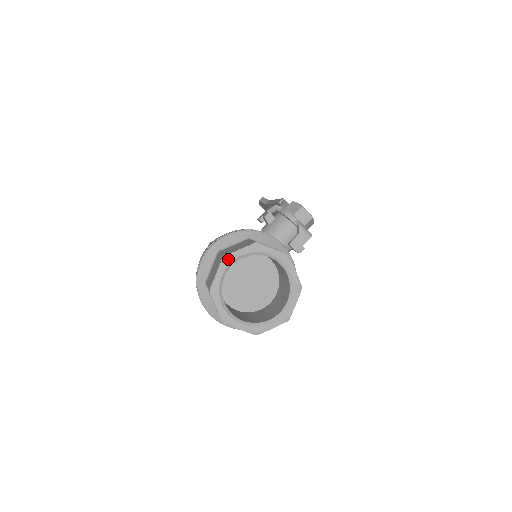
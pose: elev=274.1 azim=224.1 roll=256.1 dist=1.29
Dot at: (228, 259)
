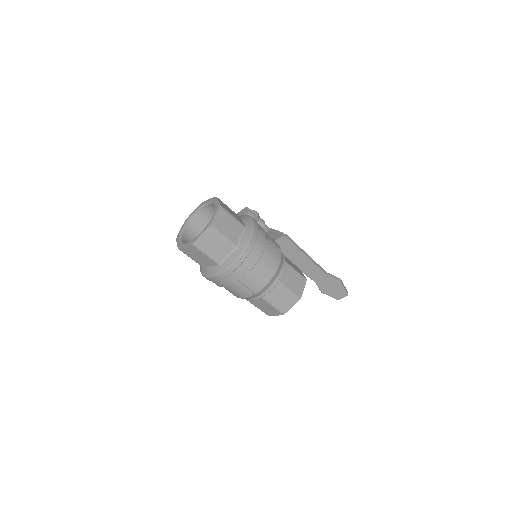
Dot at: (178, 236)
